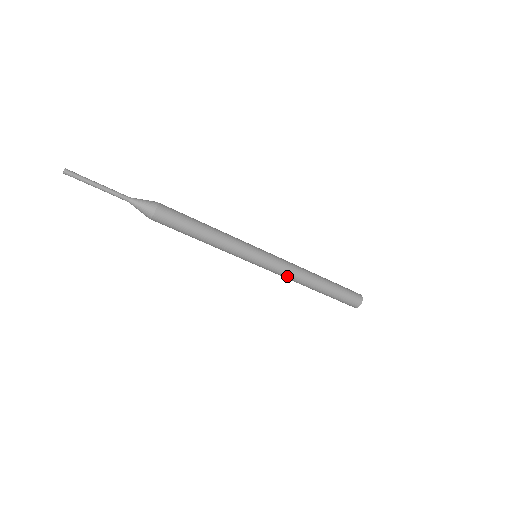
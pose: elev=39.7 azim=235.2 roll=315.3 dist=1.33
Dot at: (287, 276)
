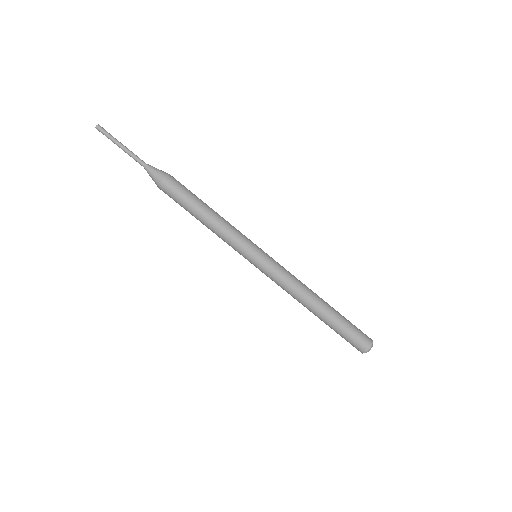
Dot at: (284, 287)
